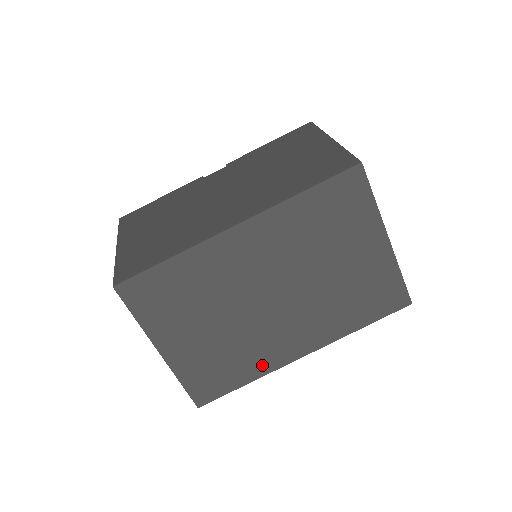
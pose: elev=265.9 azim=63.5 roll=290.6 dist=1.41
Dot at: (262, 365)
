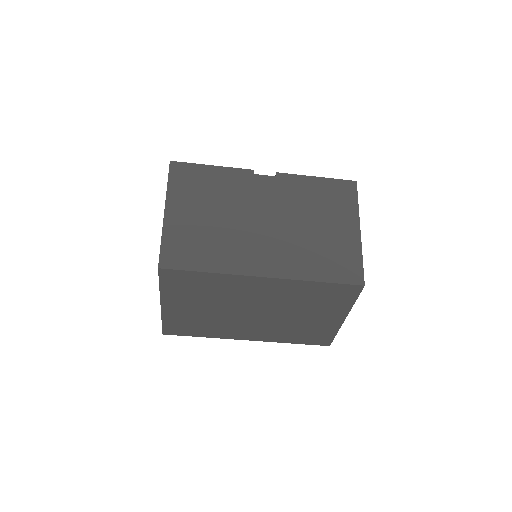
Dot at: (219, 334)
